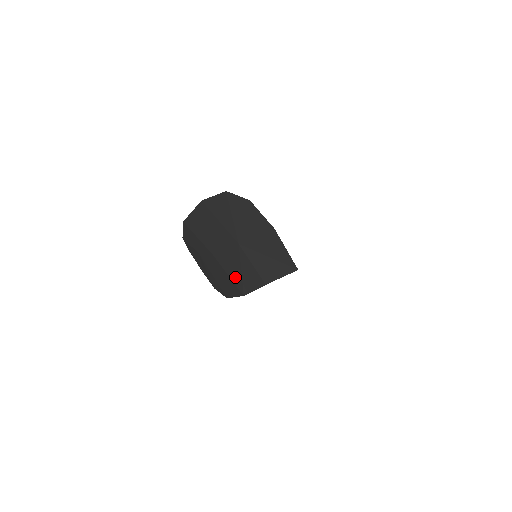
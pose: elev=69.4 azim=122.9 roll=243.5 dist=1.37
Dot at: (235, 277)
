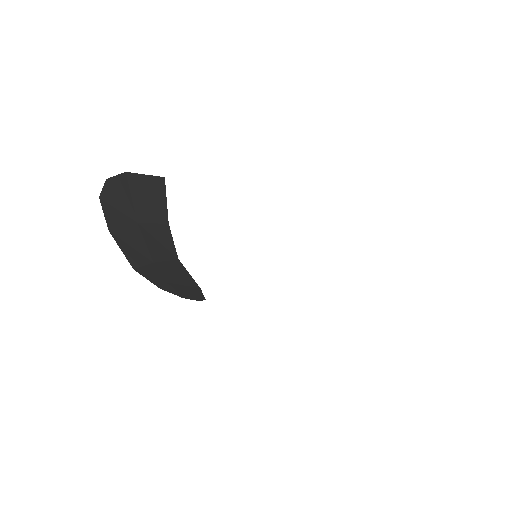
Dot at: (165, 254)
